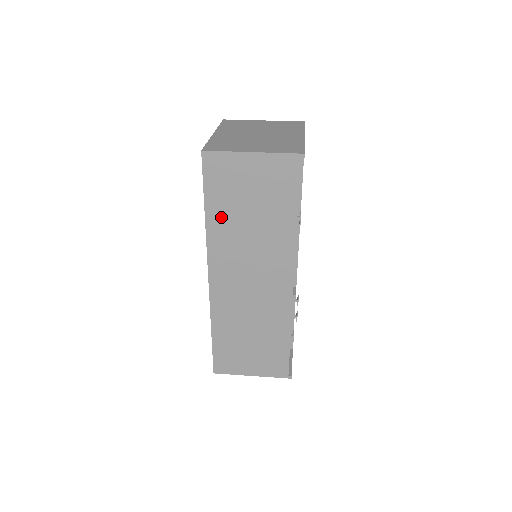
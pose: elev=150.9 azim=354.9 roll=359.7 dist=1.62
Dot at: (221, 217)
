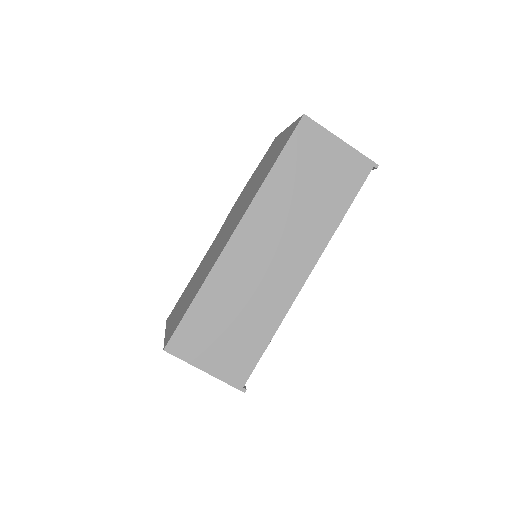
Dot at: (284, 179)
